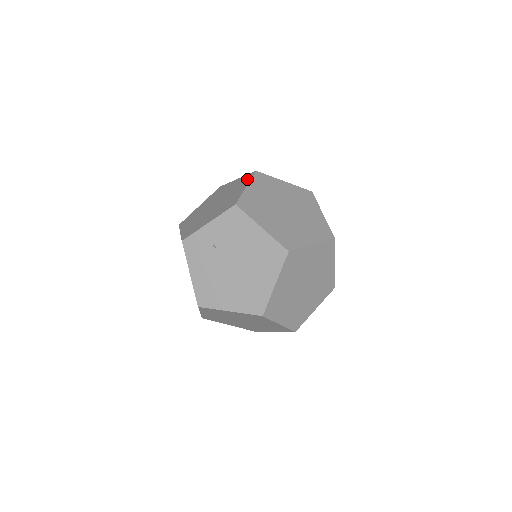
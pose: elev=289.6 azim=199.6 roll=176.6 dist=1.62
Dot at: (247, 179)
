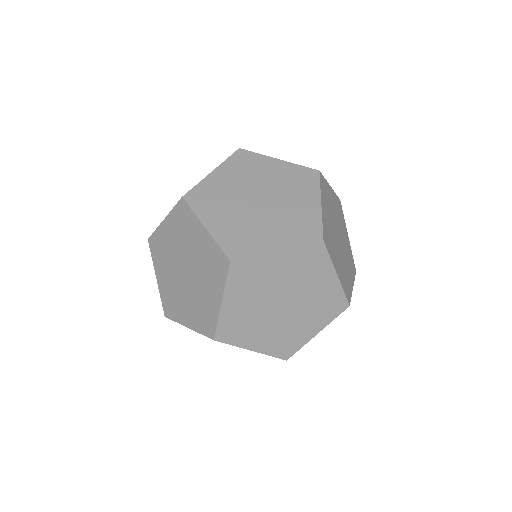
Dot at: occluded
